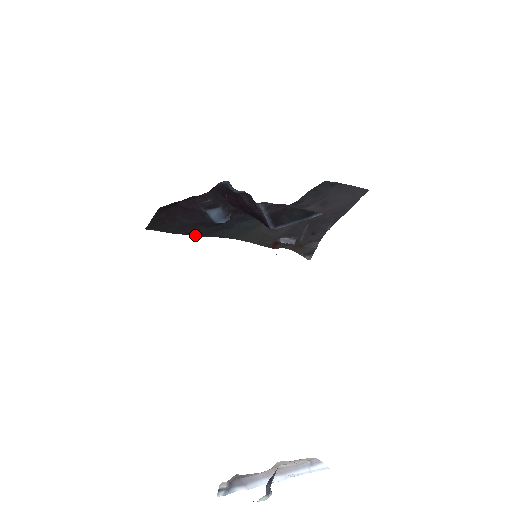
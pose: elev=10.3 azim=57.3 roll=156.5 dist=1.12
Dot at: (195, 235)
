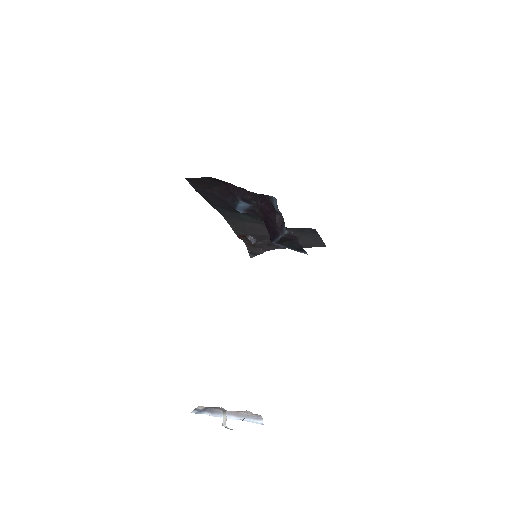
Dot at: (206, 200)
